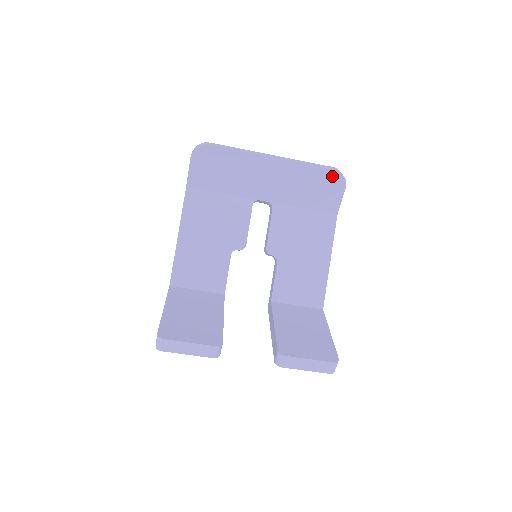
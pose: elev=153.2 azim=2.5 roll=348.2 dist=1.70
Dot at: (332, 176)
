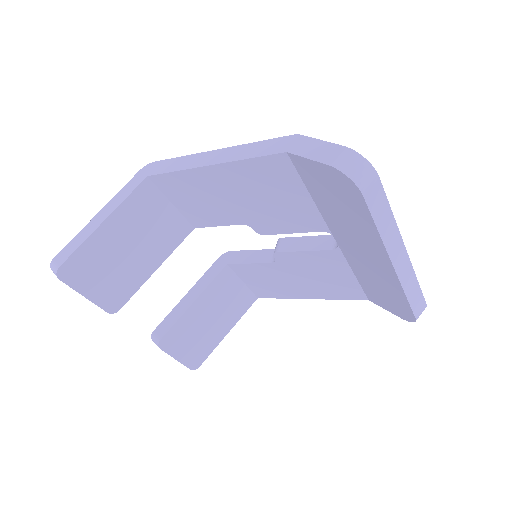
Dot at: (407, 313)
